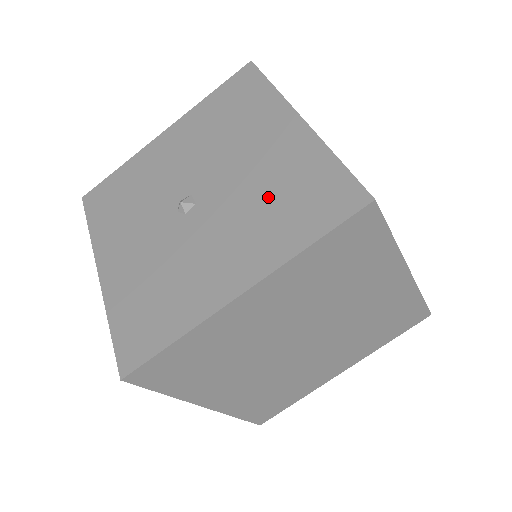
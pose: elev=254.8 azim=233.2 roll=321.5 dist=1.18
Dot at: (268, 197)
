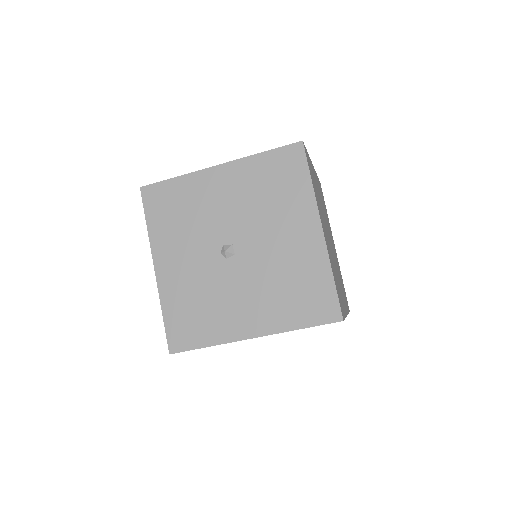
Dot at: (284, 281)
